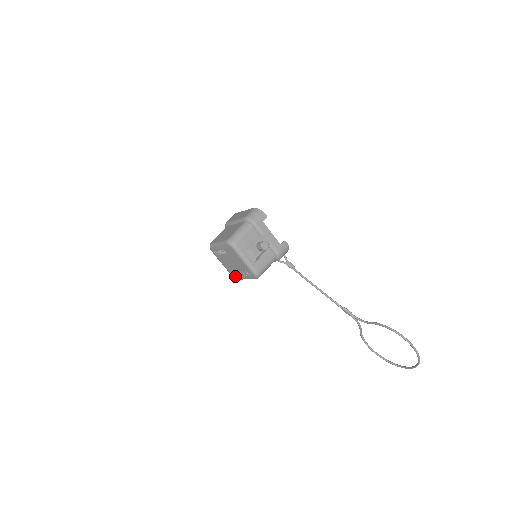
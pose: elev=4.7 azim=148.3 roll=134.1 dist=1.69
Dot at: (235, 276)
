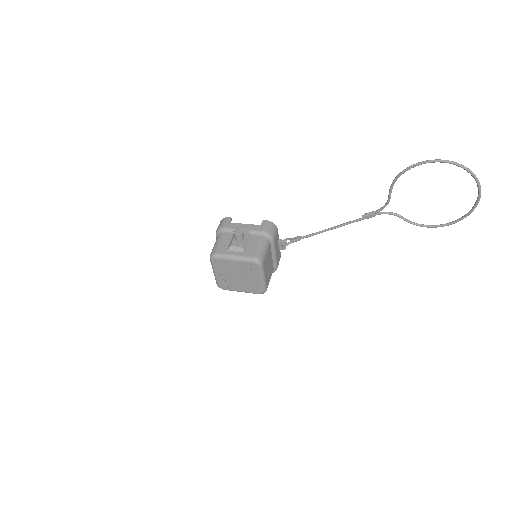
Dot at: (258, 290)
